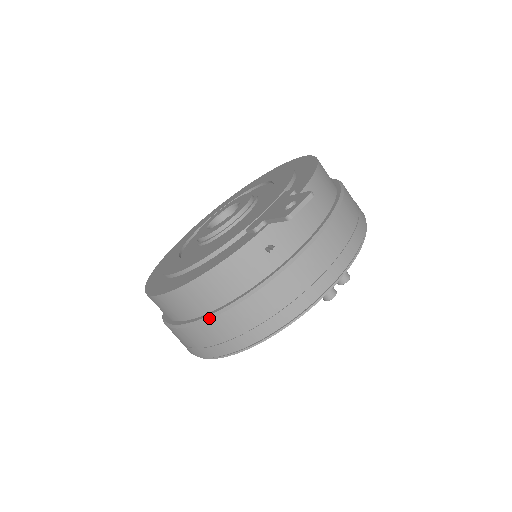
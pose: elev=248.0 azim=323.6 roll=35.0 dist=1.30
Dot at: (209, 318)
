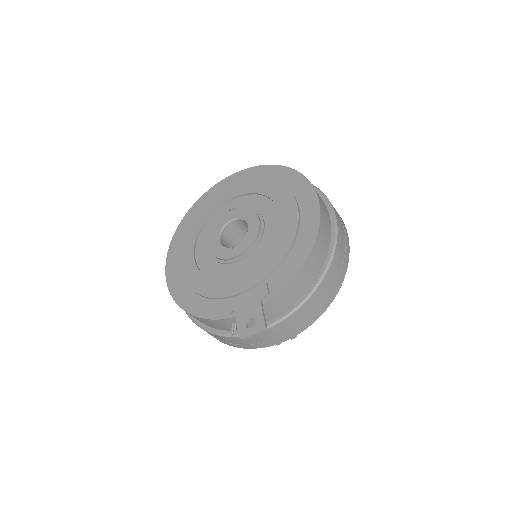
Dot at: occluded
